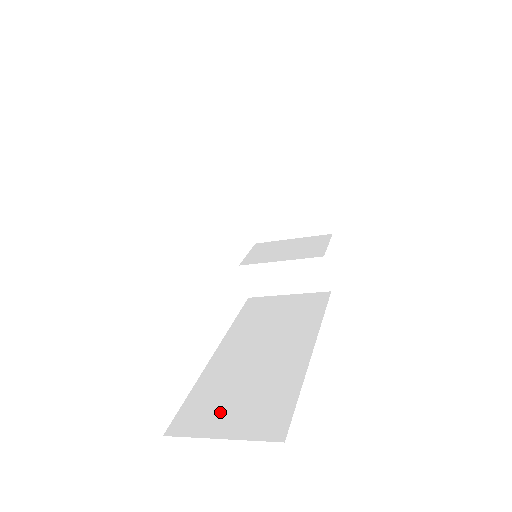
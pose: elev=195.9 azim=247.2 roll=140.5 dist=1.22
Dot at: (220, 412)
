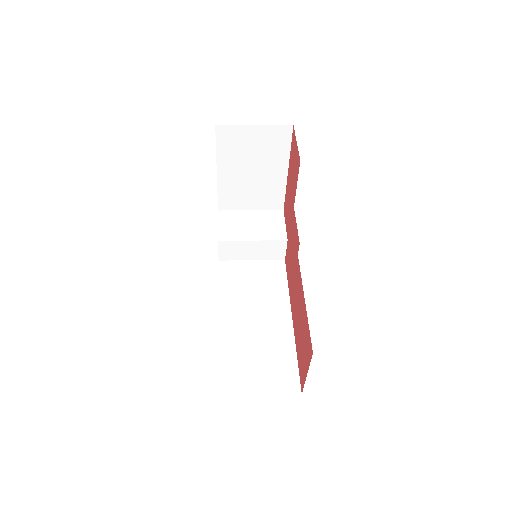
Dot at: (250, 375)
